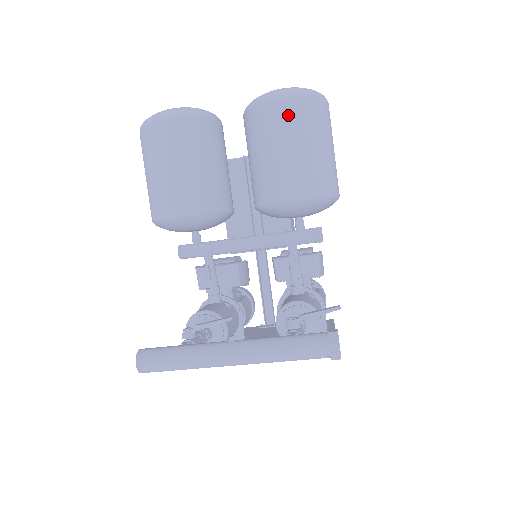
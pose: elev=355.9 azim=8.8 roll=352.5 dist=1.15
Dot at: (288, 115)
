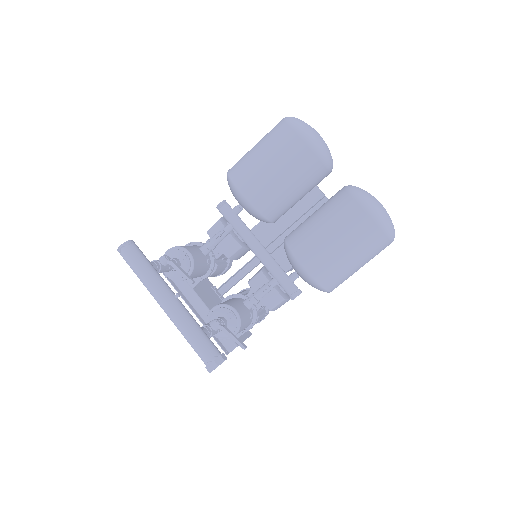
Dot at: (359, 224)
